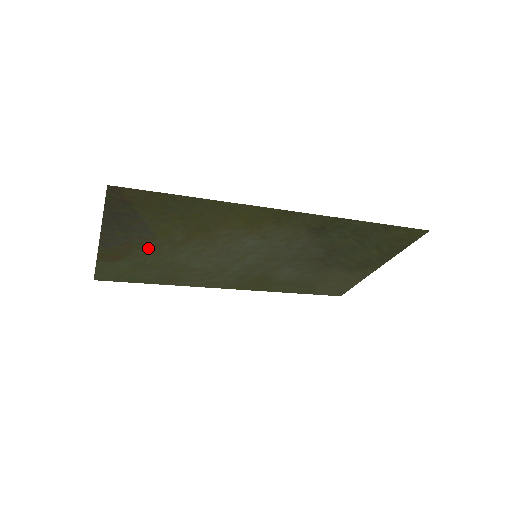
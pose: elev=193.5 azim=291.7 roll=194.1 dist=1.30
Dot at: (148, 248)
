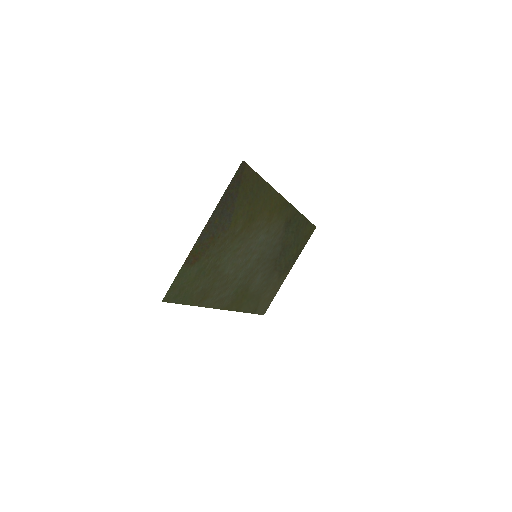
Dot at: (218, 244)
